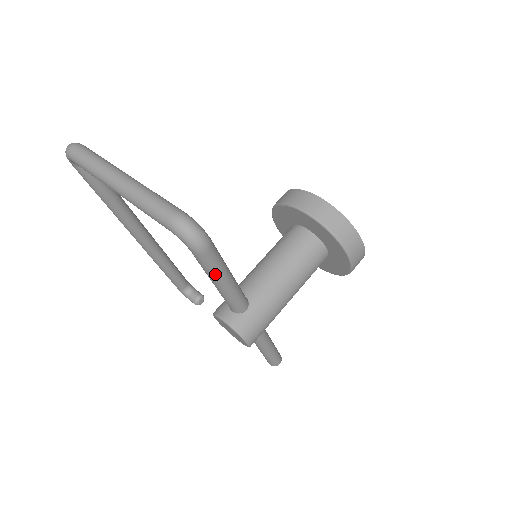
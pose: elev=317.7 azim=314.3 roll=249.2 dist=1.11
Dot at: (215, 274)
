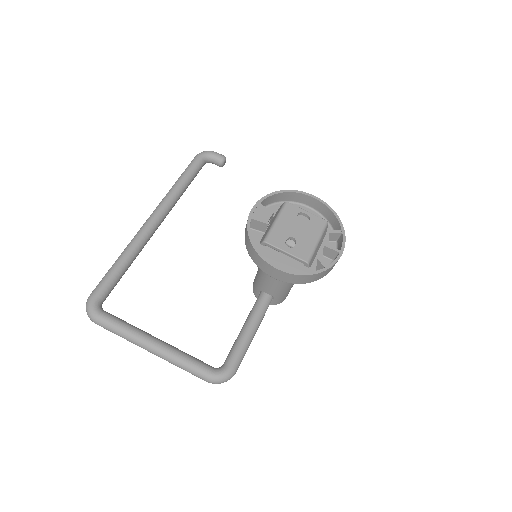
Dot at: occluded
